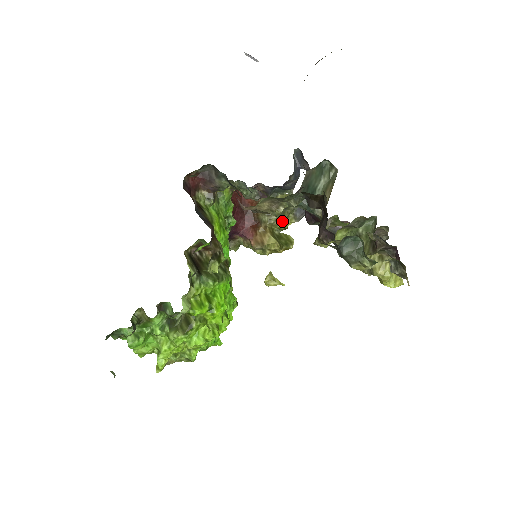
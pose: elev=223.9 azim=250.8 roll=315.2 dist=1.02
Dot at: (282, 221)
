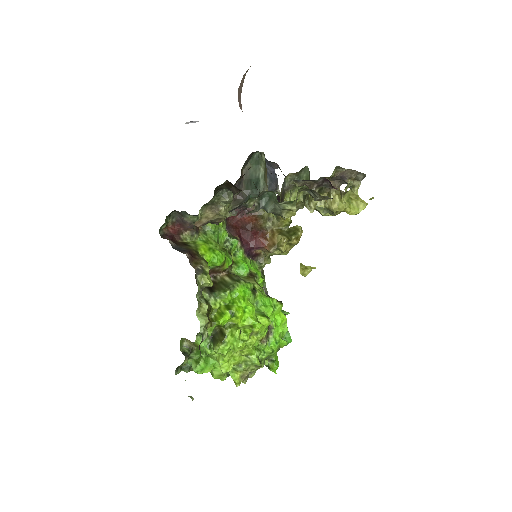
Dot at: occluded
